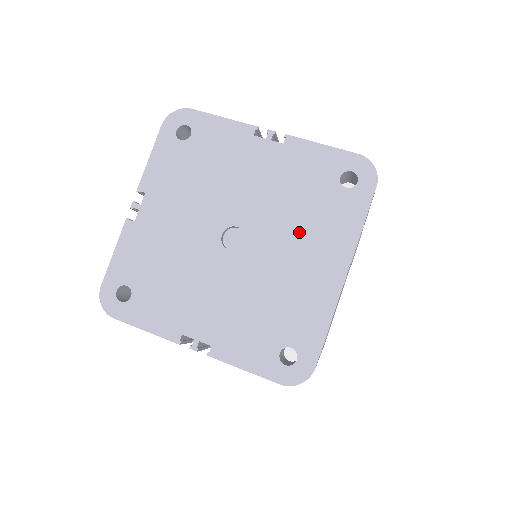
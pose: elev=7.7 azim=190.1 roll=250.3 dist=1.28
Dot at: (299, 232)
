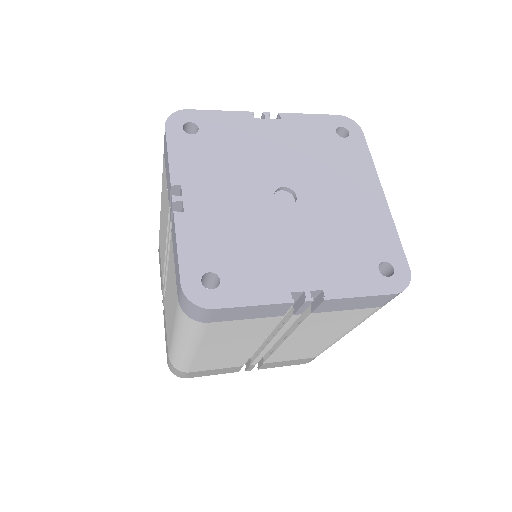
Dot at: (333, 176)
